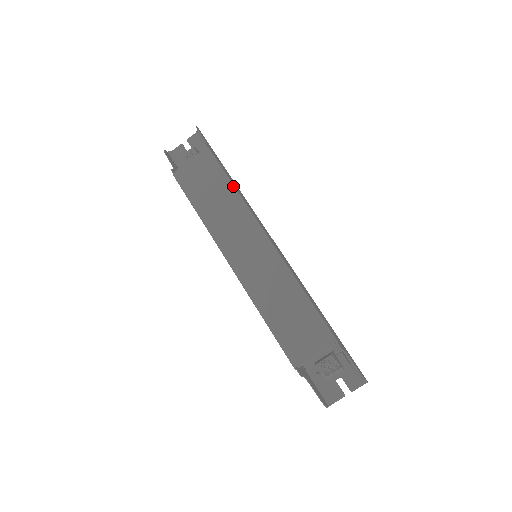
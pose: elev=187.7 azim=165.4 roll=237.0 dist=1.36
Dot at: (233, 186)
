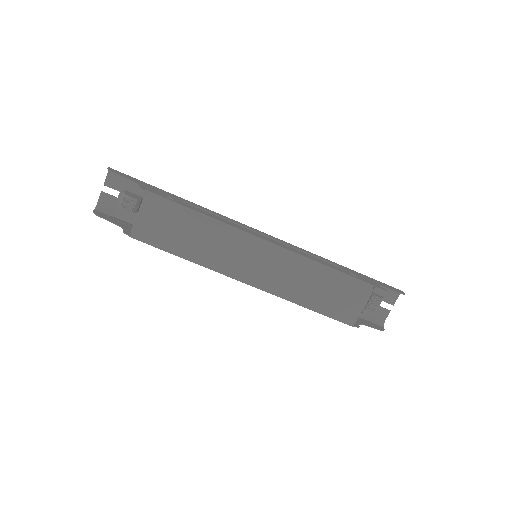
Dot at: (200, 214)
